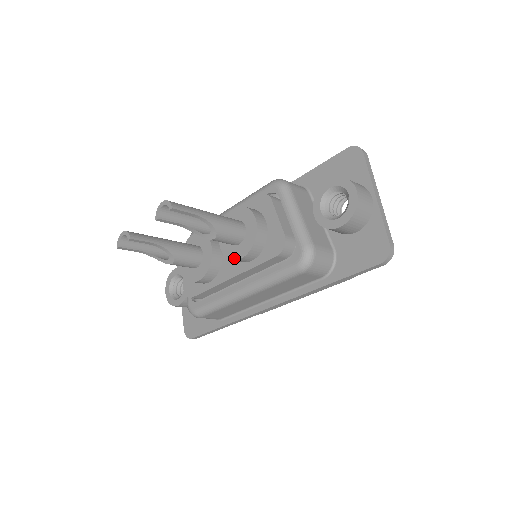
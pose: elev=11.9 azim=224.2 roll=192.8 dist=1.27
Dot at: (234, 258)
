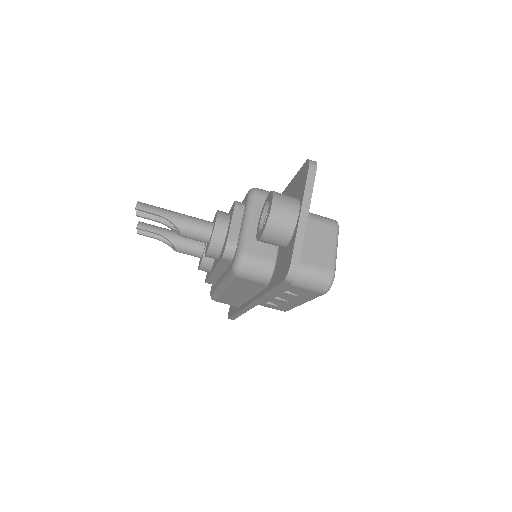
Dot at: (205, 254)
